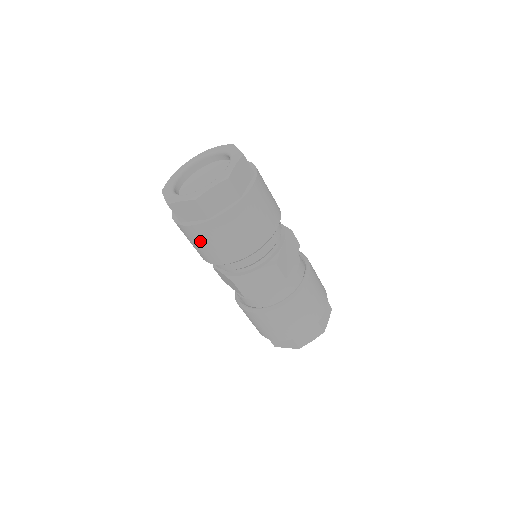
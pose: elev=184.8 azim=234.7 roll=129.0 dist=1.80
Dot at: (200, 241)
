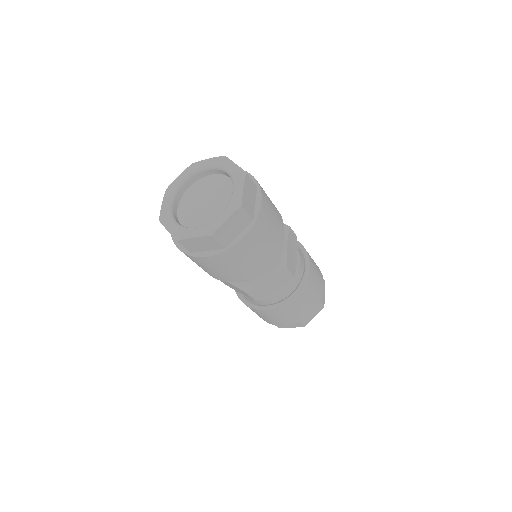
Dot at: (214, 267)
